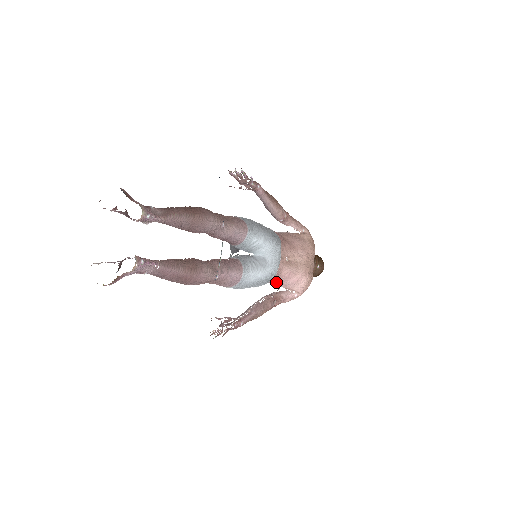
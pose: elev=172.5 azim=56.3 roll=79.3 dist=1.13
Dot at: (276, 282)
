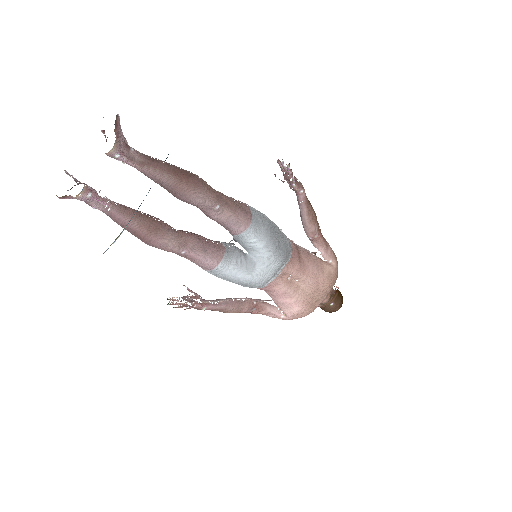
Dot at: (267, 292)
